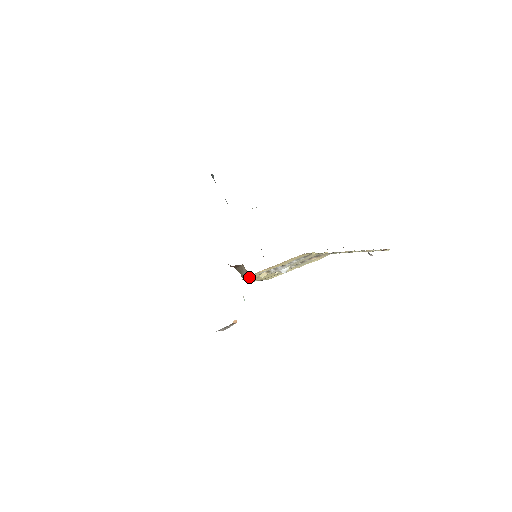
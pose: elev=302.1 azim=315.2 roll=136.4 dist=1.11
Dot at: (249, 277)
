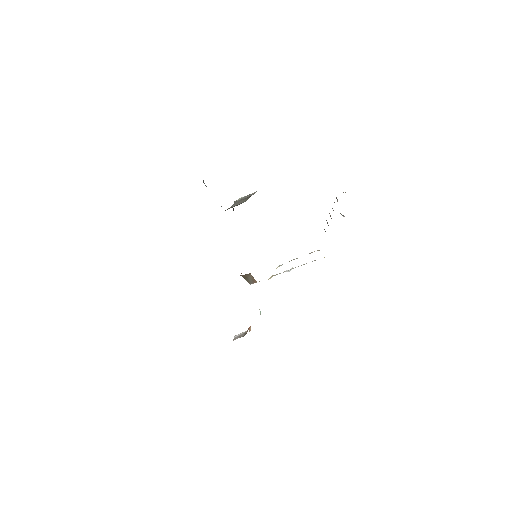
Dot at: occluded
